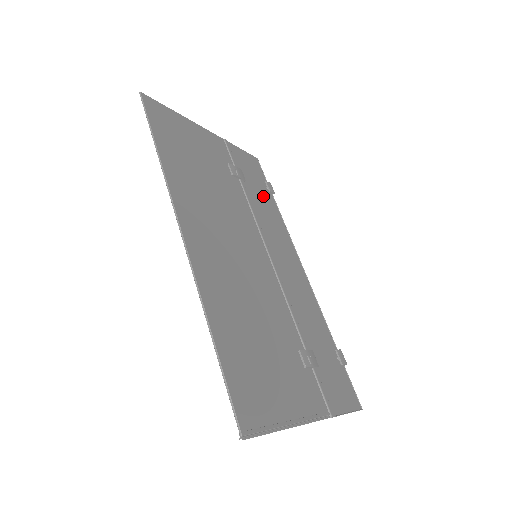
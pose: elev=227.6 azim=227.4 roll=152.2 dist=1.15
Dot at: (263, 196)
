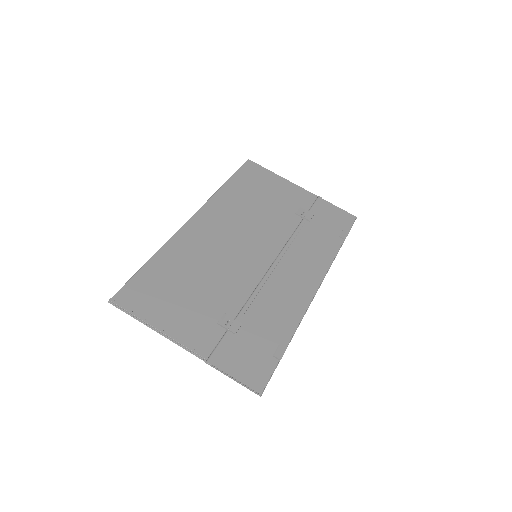
Dot at: (326, 236)
